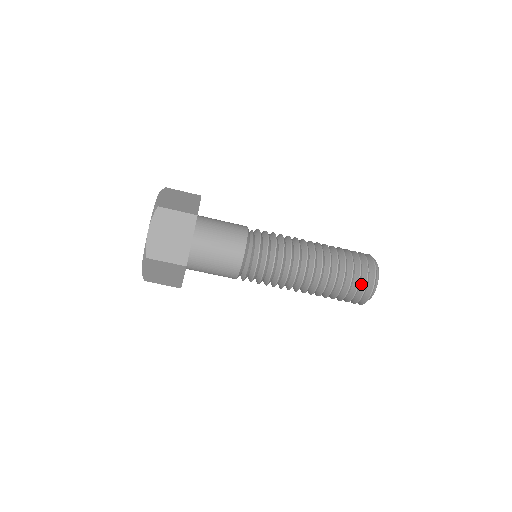
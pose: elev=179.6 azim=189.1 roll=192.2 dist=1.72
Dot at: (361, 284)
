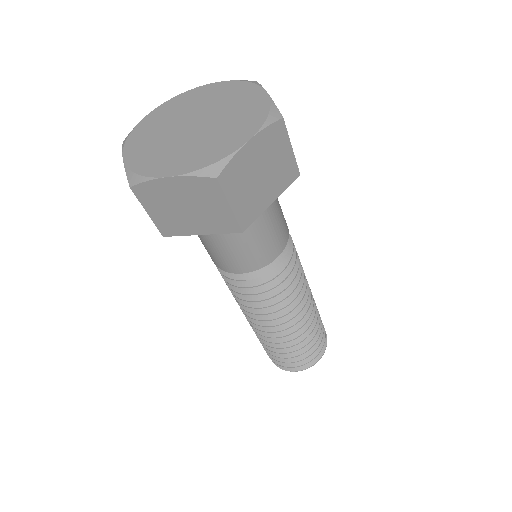
Dot at: occluded
